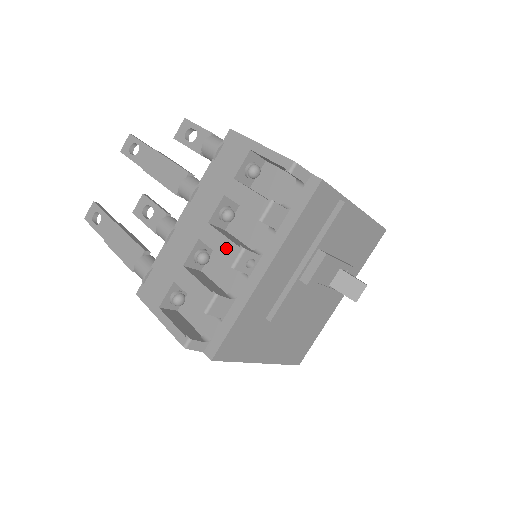
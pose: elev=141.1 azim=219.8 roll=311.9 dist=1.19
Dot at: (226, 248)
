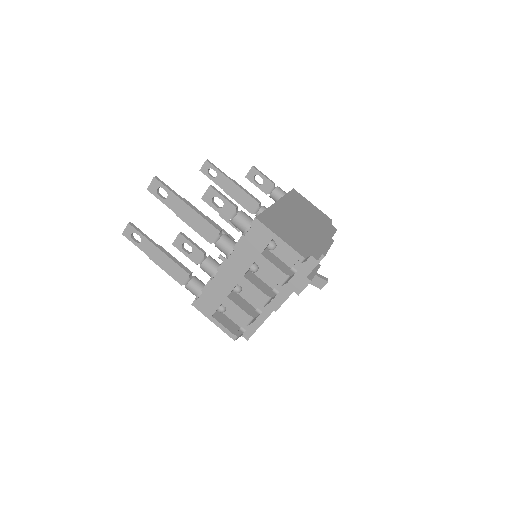
Dot at: (259, 295)
